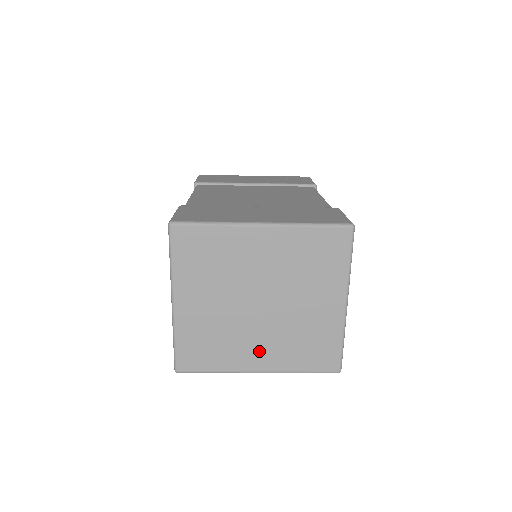
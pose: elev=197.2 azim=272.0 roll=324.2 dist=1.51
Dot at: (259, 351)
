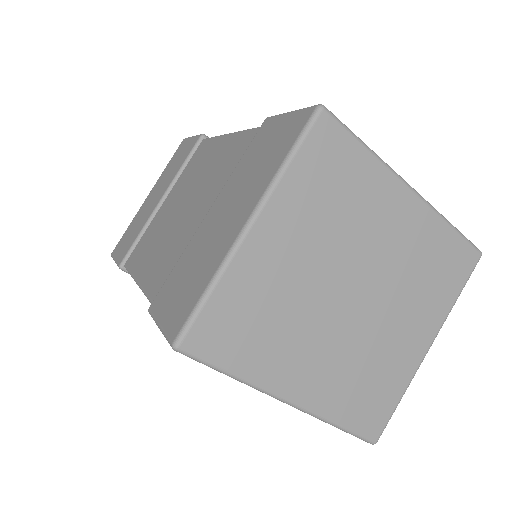
Dot at: (310, 367)
